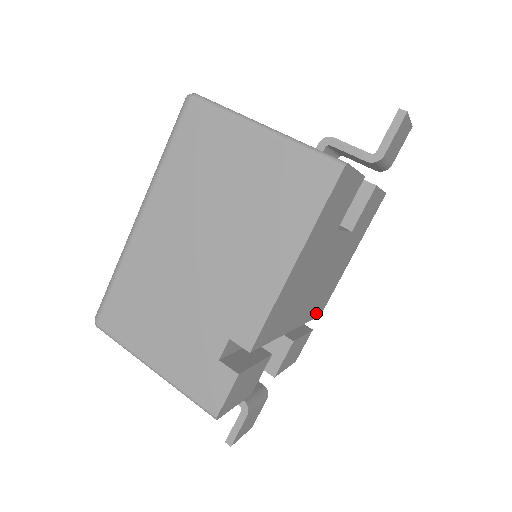
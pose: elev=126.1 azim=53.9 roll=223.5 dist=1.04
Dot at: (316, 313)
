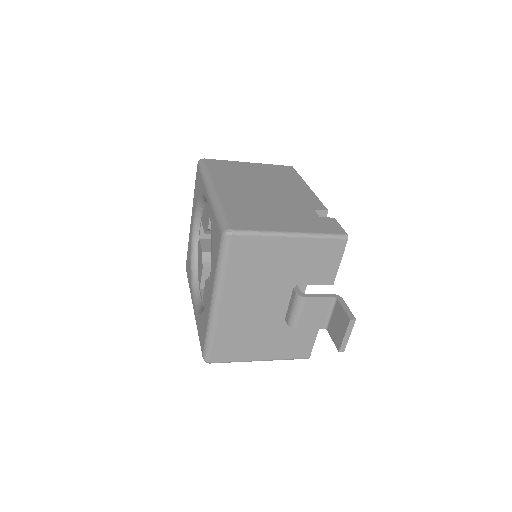
Dot at: occluded
